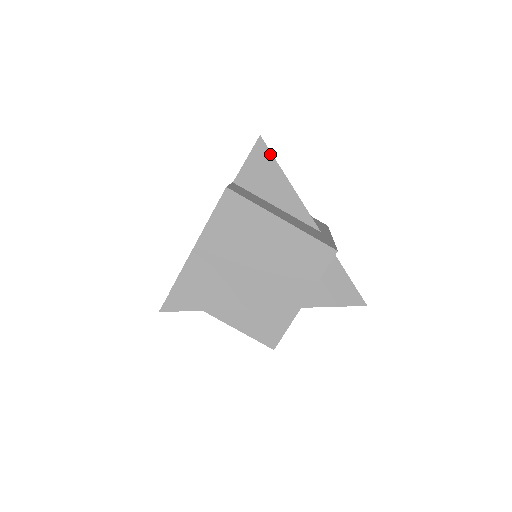
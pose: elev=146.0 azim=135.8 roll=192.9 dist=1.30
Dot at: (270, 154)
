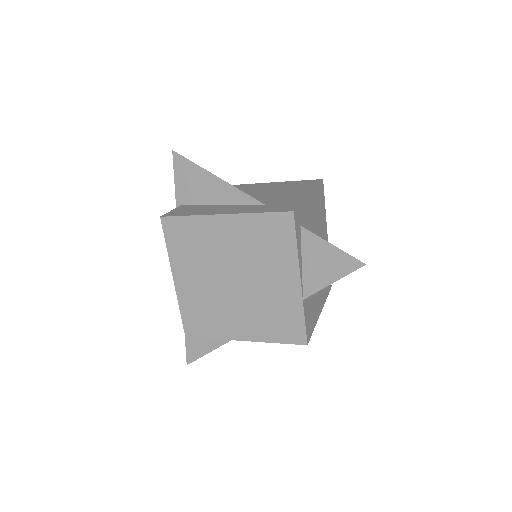
Dot at: occluded
